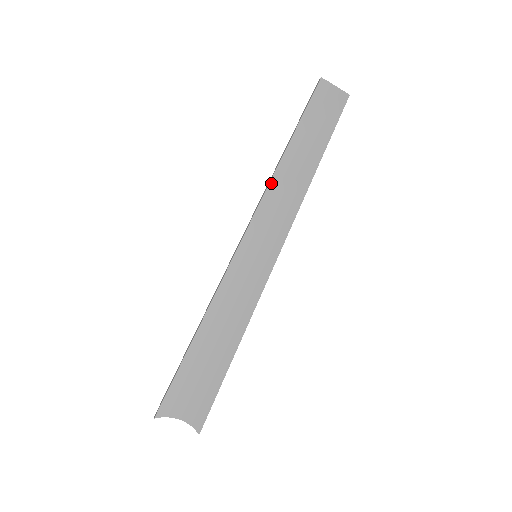
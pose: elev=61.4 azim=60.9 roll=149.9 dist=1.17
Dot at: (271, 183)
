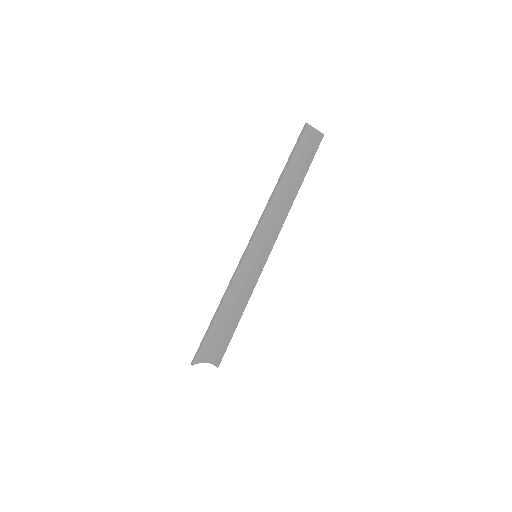
Dot at: (269, 206)
